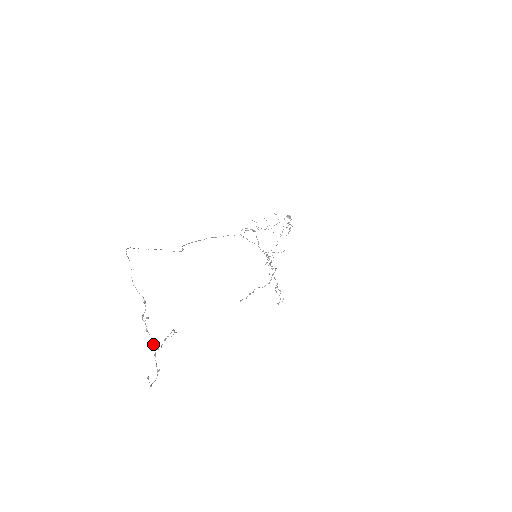
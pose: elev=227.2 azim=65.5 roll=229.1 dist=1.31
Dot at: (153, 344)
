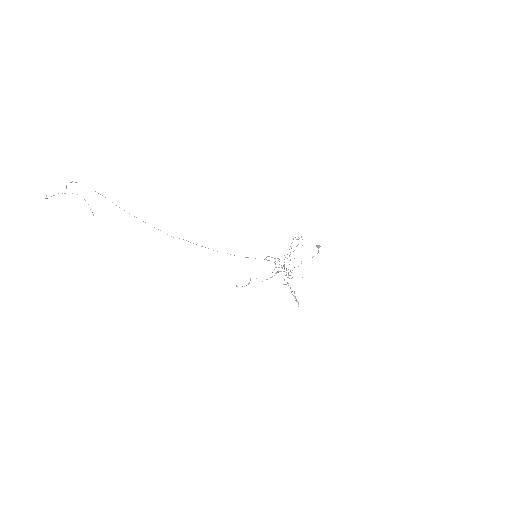
Dot at: occluded
